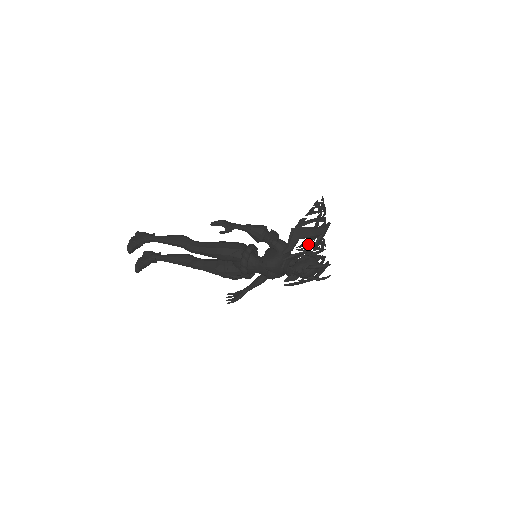
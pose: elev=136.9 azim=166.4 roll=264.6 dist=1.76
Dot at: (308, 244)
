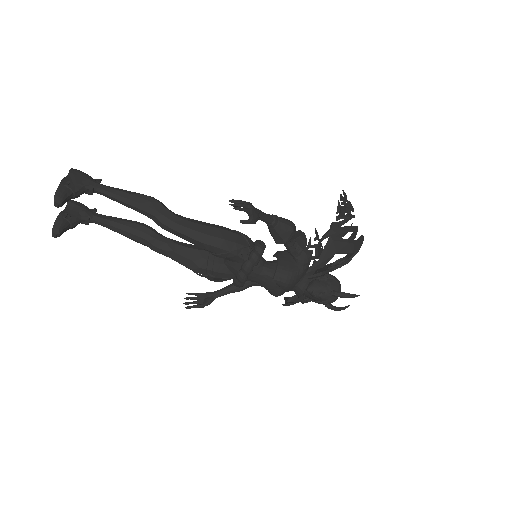
Dot at: (342, 262)
